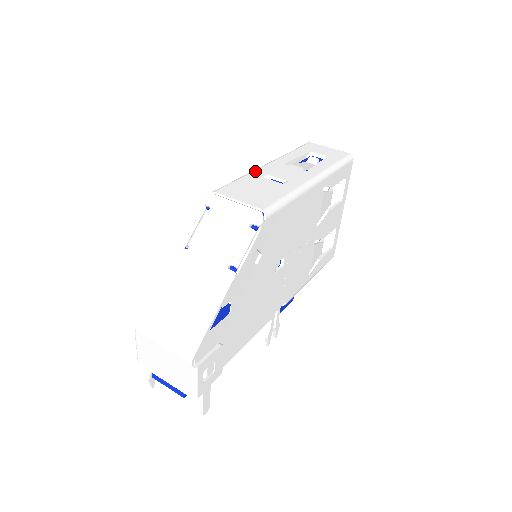
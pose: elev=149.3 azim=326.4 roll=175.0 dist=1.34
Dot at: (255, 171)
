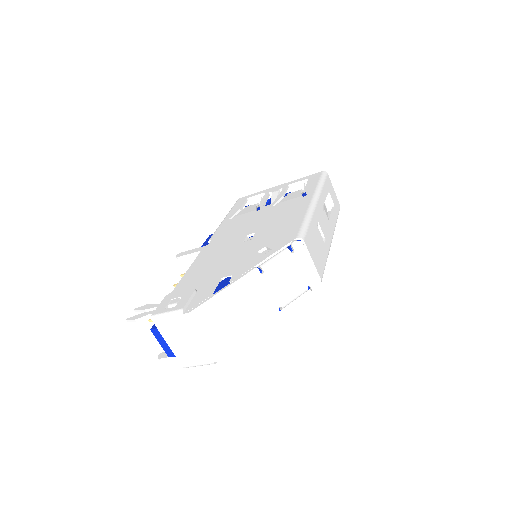
Dot at: (314, 213)
